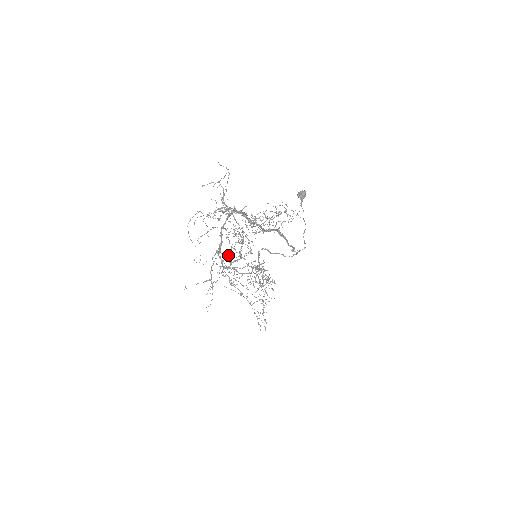
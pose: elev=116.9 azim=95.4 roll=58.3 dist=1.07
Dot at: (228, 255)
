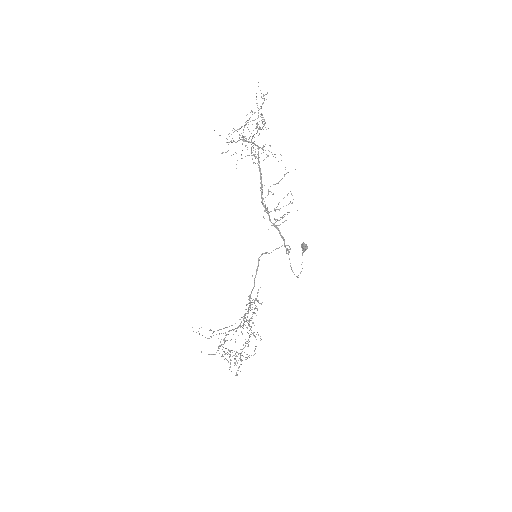
Dot at: occluded
